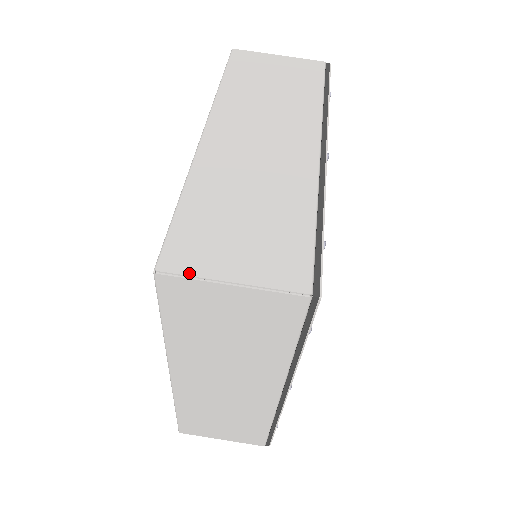
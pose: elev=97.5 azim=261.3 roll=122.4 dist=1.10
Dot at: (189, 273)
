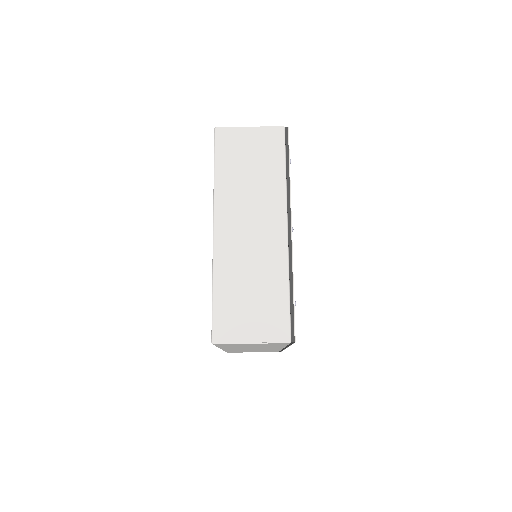
Dot at: (230, 127)
